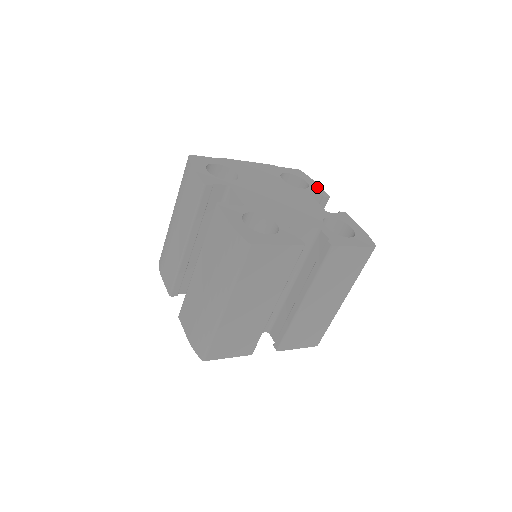
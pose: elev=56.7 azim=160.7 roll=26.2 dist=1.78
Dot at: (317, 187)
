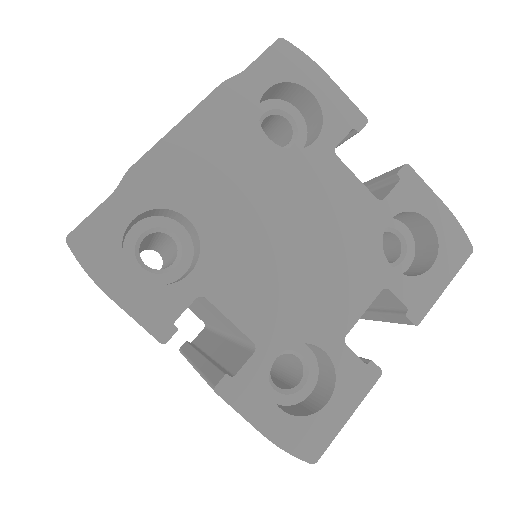
Dot at: (336, 98)
